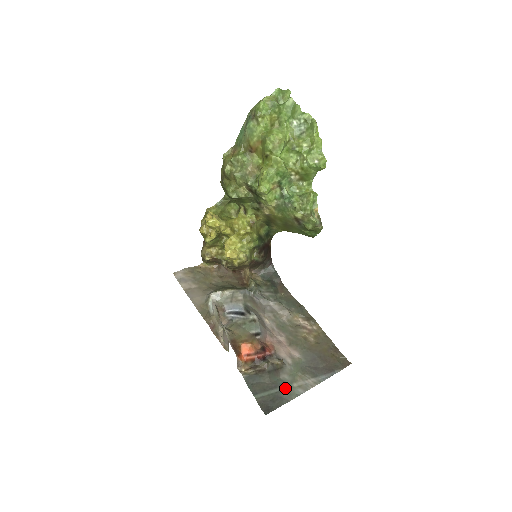
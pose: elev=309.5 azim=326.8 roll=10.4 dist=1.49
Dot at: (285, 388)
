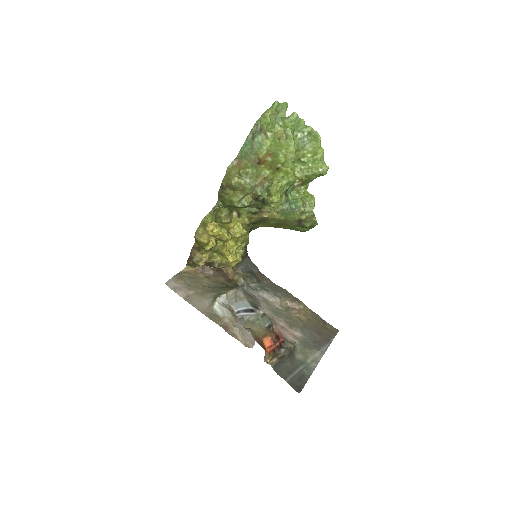
Dot at: (304, 366)
